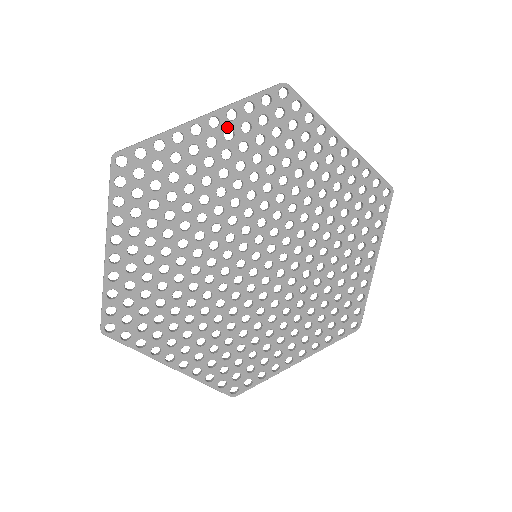
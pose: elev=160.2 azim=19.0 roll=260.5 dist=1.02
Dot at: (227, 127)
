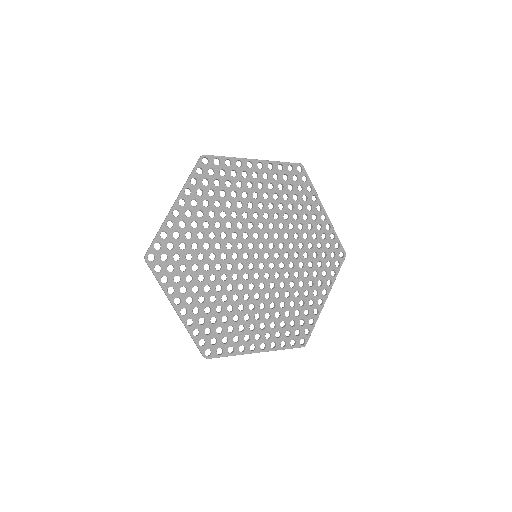
Dot at: (190, 200)
